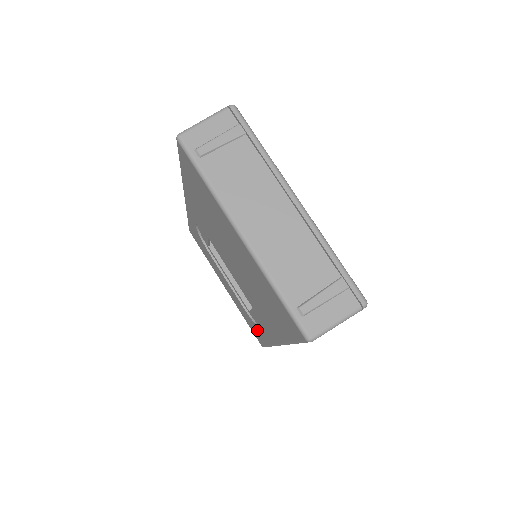
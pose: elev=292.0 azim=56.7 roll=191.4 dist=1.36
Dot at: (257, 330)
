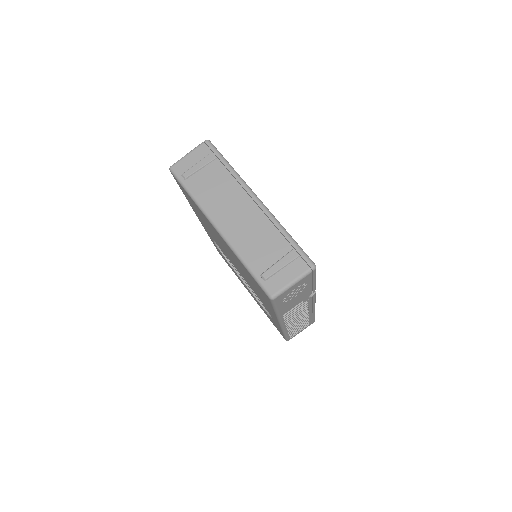
Dot at: (274, 323)
